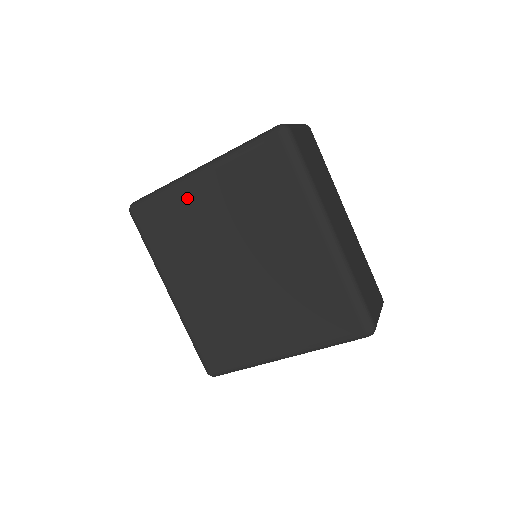
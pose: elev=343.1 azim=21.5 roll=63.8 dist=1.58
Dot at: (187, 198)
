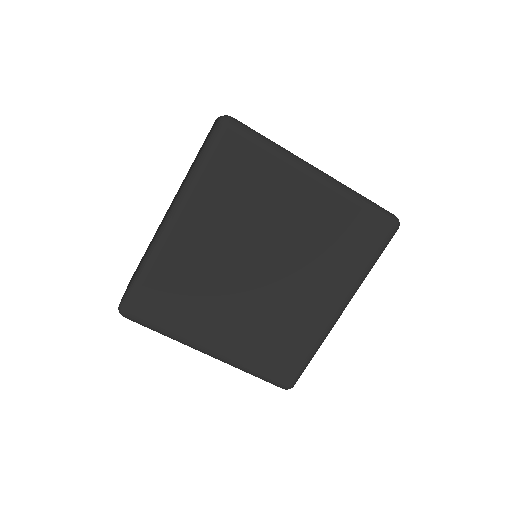
Dot at: (287, 179)
